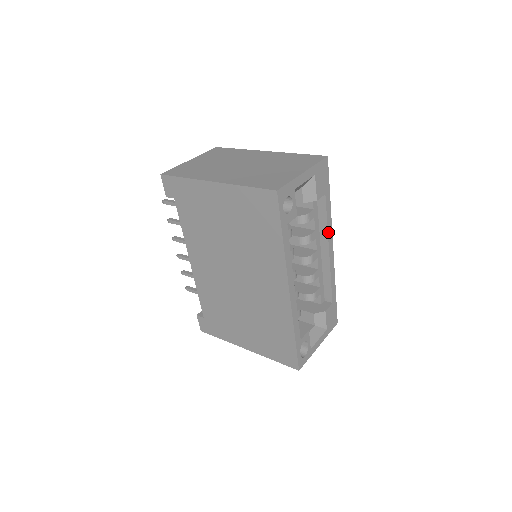
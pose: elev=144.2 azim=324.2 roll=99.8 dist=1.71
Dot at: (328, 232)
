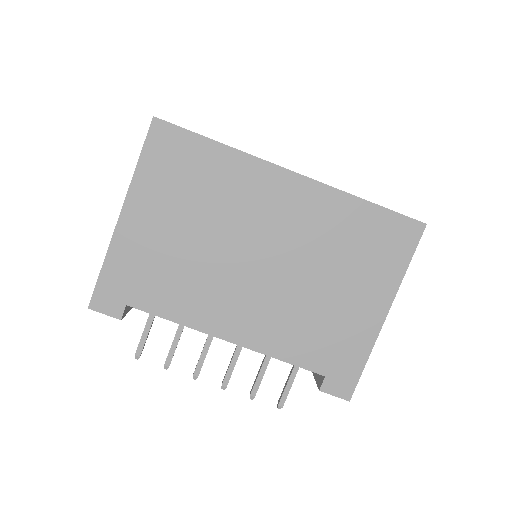
Dot at: occluded
